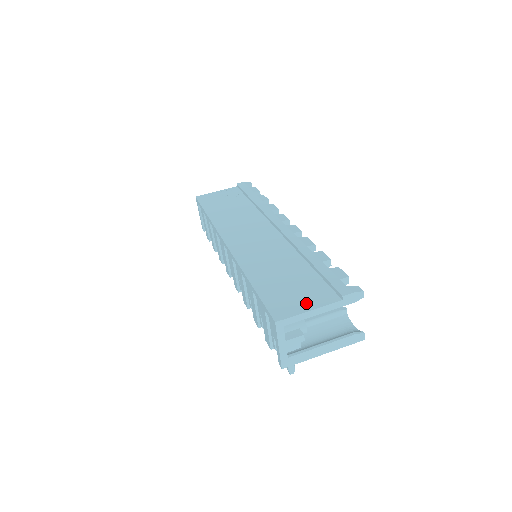
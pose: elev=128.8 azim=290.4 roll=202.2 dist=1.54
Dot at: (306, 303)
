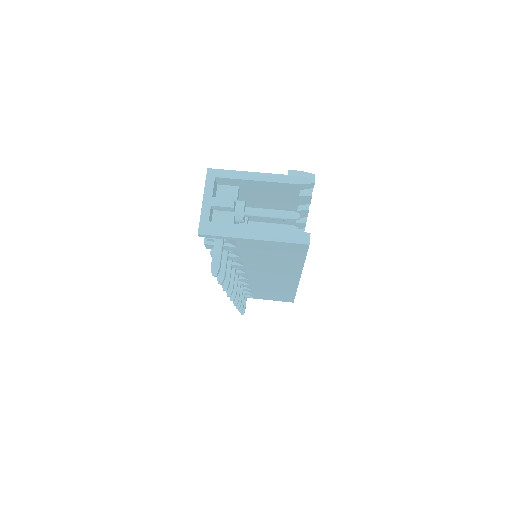
Dot at: occluded
